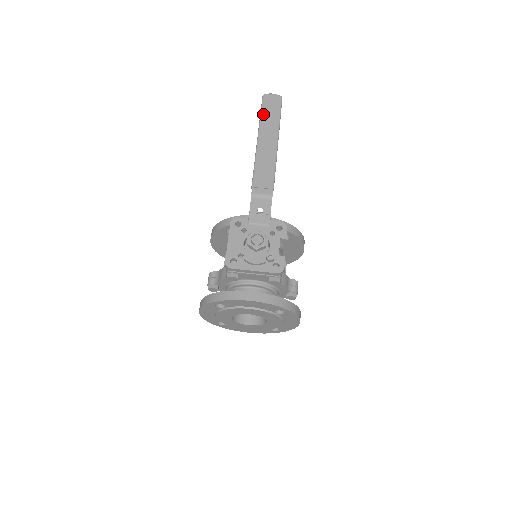
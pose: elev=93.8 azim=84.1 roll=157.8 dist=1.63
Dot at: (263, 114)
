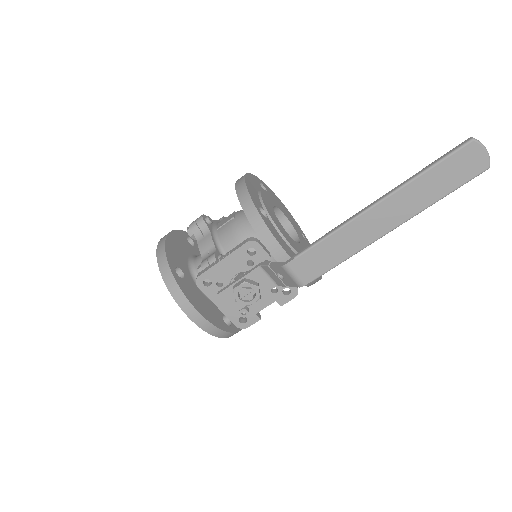
Dot at: (430, 173)
